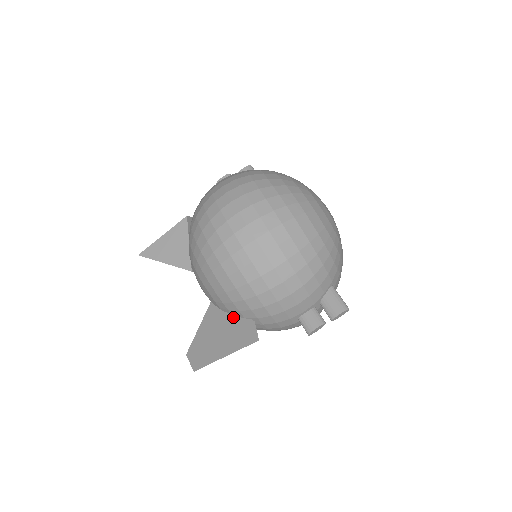
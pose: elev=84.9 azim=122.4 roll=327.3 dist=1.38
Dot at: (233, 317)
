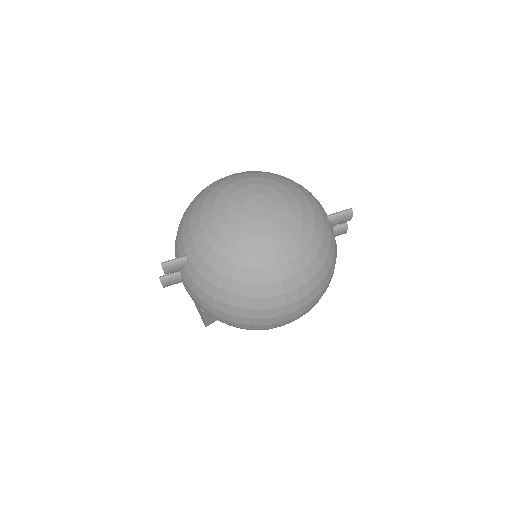
Dot at: occluded
